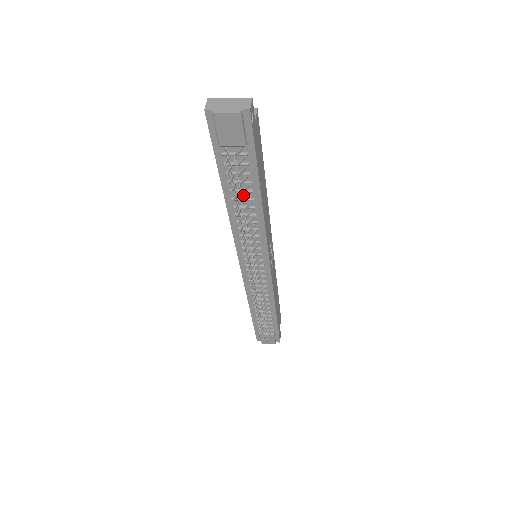
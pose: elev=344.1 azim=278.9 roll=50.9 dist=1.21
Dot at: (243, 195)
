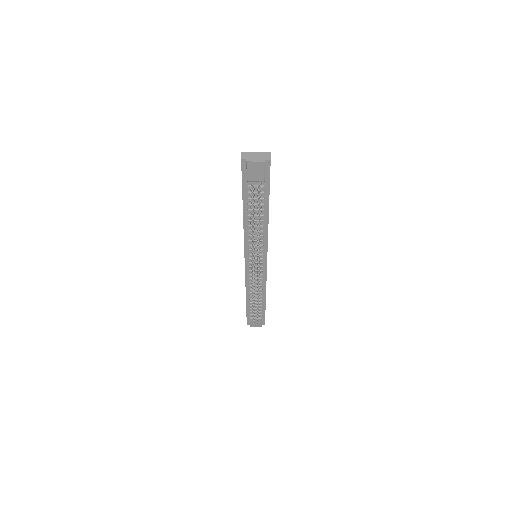
Dot at: (256, 213)
